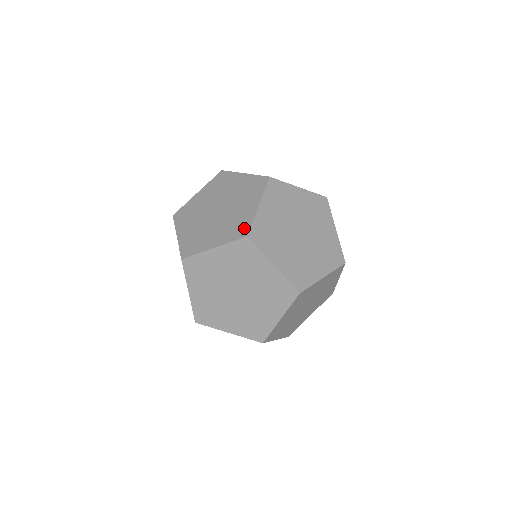
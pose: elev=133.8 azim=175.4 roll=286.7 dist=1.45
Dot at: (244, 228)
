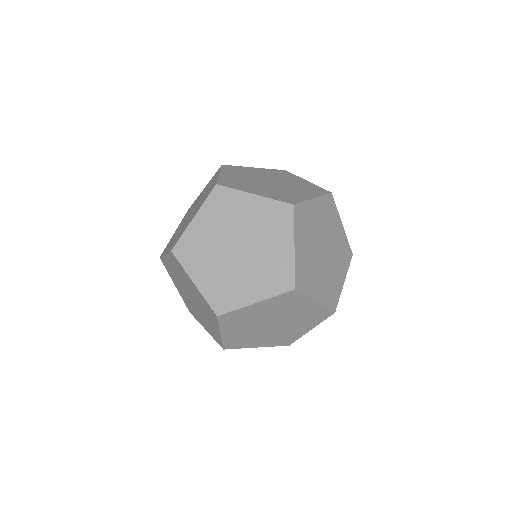
Dot at: (293, 200)
